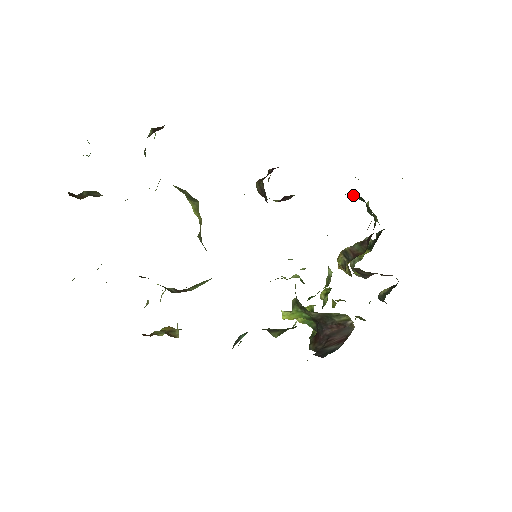
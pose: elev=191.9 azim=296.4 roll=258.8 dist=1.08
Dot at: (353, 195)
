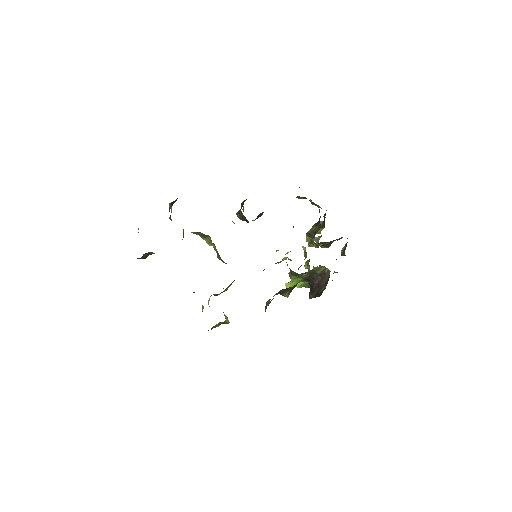
Dot at: (299, 197)
